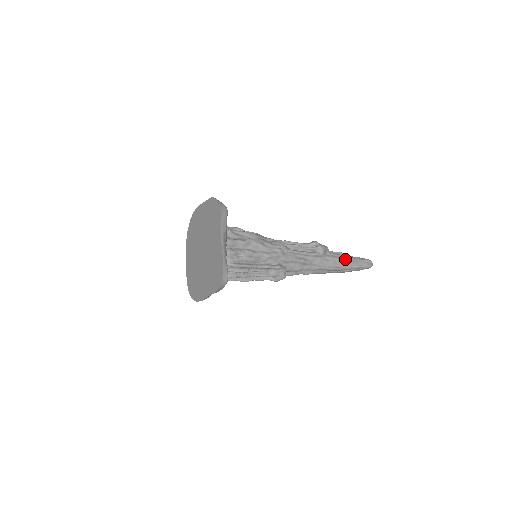
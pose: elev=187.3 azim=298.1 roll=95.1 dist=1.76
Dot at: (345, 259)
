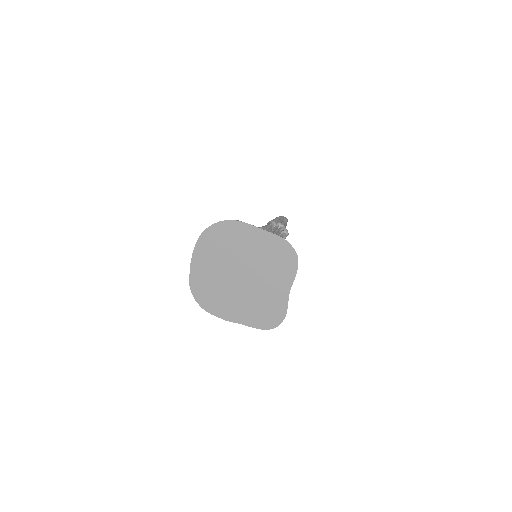
Dot at: occluded
